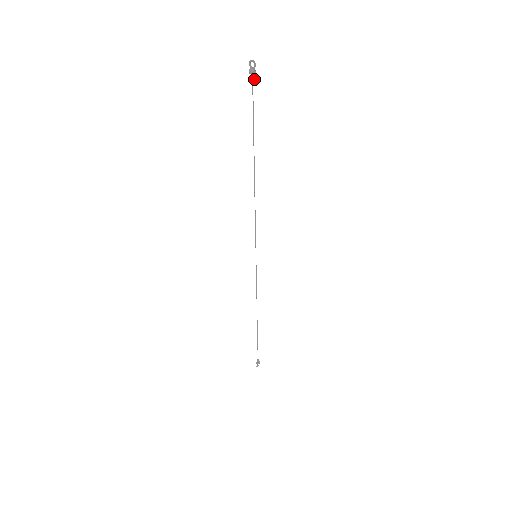
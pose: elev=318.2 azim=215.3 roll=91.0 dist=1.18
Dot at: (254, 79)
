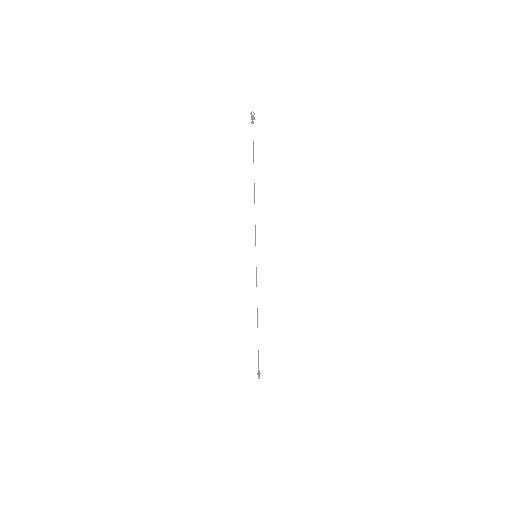
Dot at: occluded
